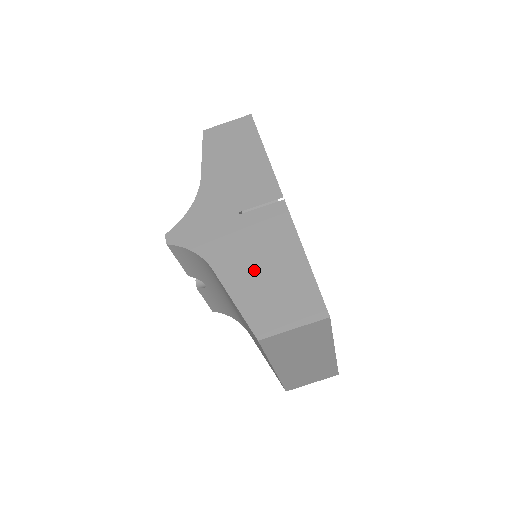
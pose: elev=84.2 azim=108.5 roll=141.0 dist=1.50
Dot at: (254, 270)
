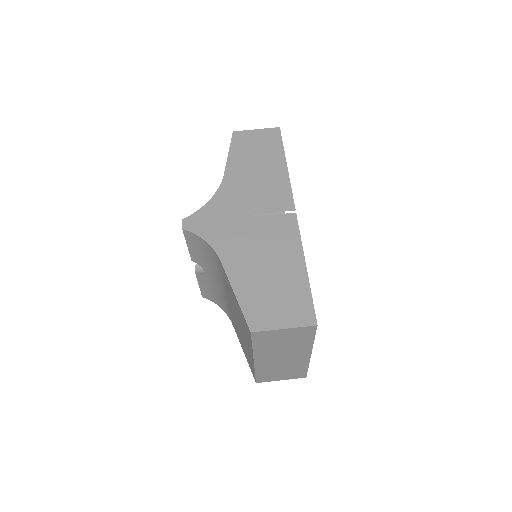
Dot at: (258, 270)
